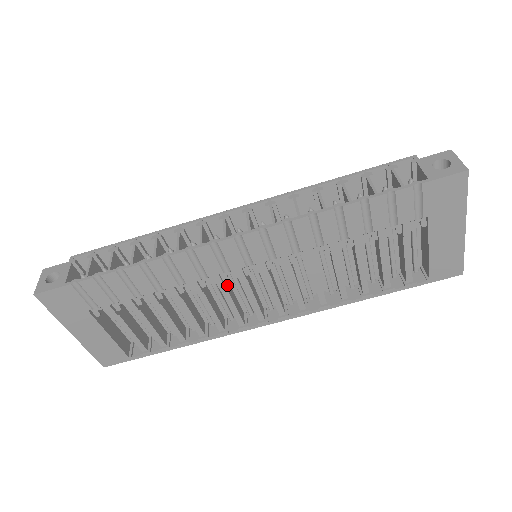
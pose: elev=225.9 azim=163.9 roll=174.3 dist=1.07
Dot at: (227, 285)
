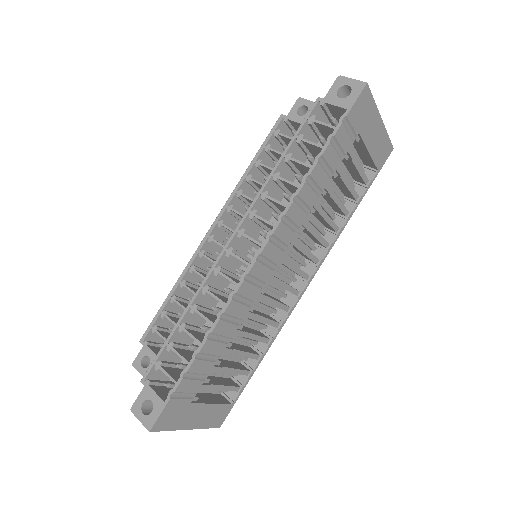
Dot at: (264, 294)
